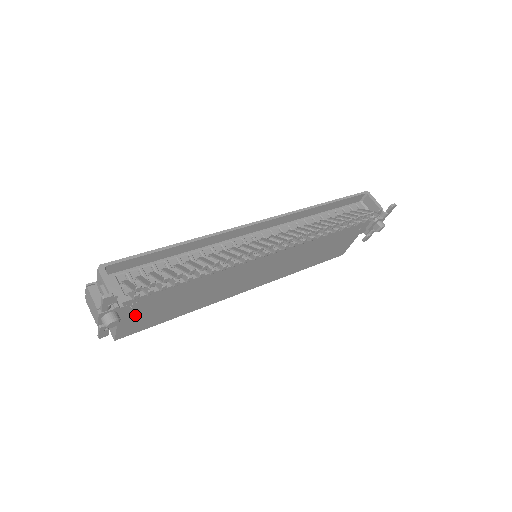
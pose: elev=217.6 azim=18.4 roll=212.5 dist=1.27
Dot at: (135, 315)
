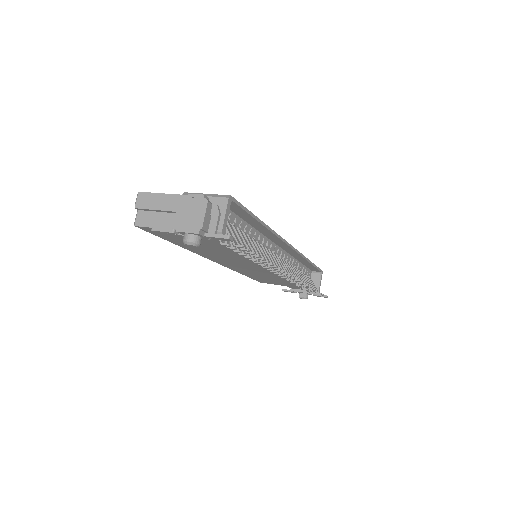
Dot at: occluded
